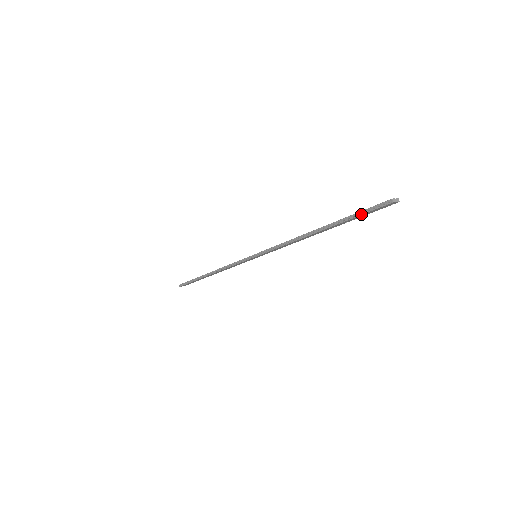
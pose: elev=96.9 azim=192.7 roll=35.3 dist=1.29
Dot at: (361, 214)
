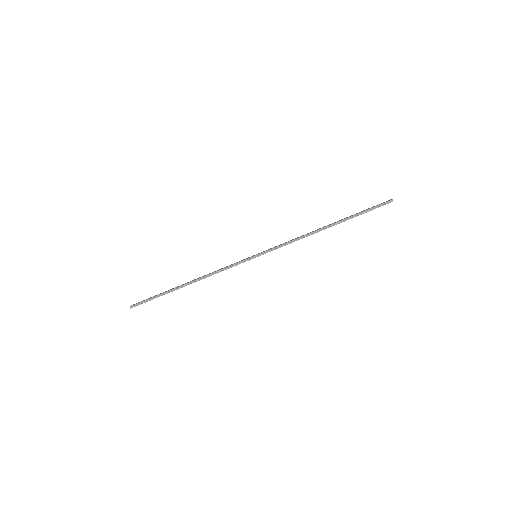
Dot at: occluded
